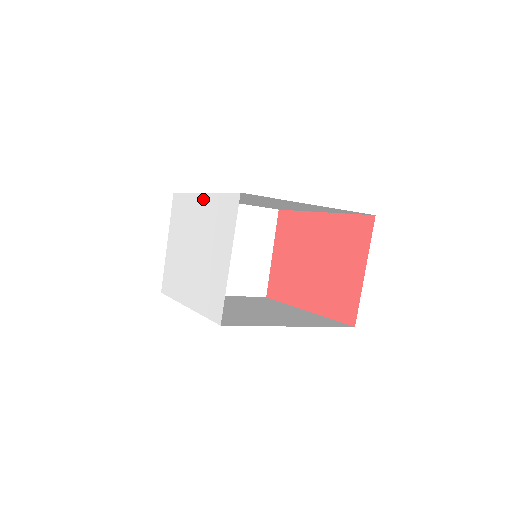
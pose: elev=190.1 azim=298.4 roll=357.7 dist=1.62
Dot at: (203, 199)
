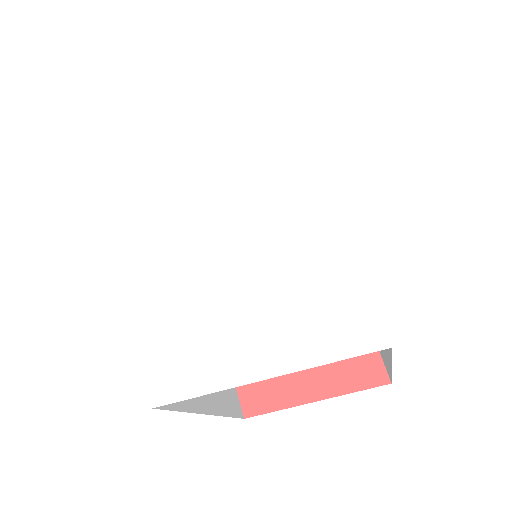
Dot at: (319, 191)
